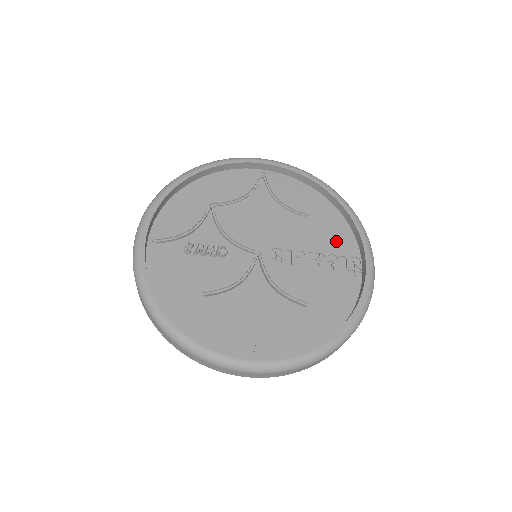
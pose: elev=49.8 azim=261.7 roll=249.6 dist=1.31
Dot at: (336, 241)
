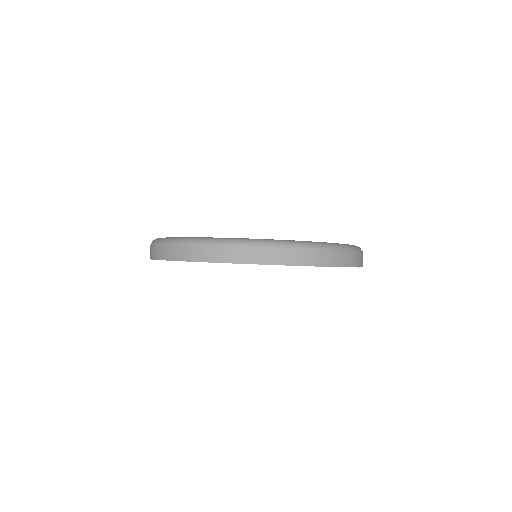
Dot at: occluded
